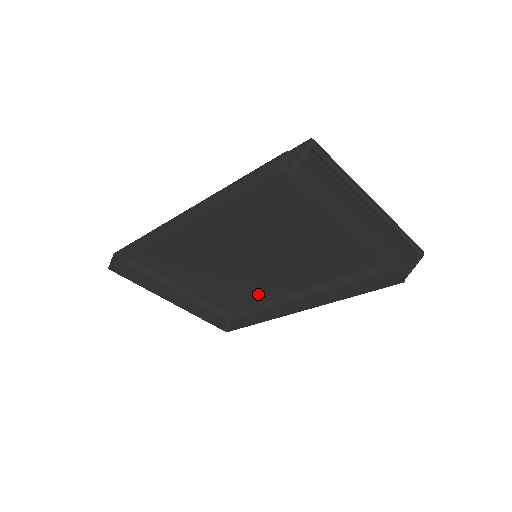
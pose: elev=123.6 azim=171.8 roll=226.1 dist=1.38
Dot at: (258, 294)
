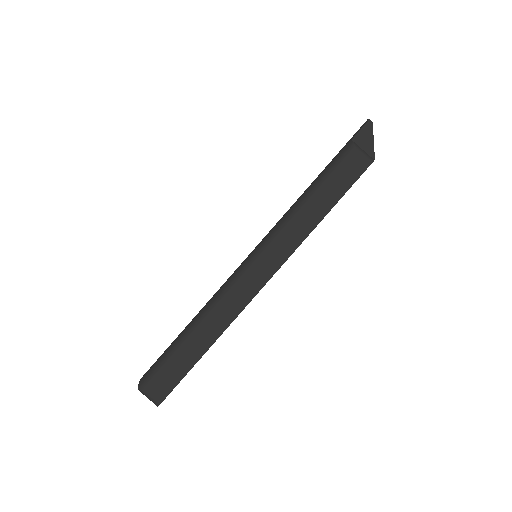
Dot at: occluded
